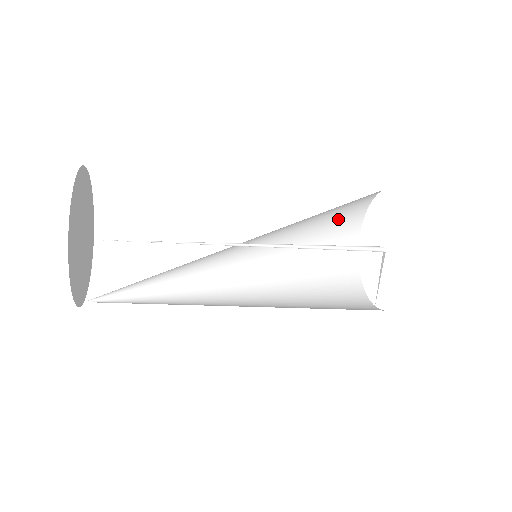
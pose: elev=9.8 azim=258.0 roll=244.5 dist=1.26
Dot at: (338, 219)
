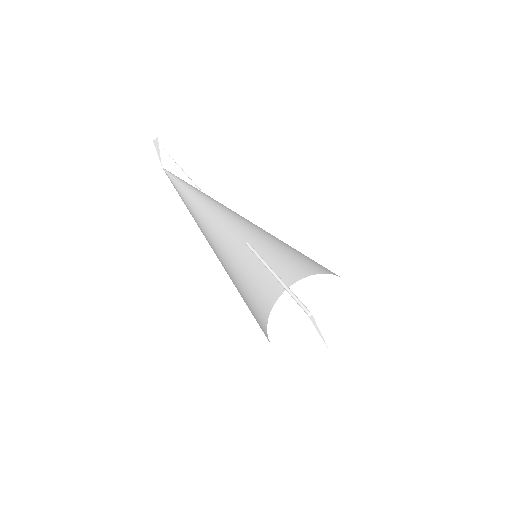
Dot at: (260, 310)
